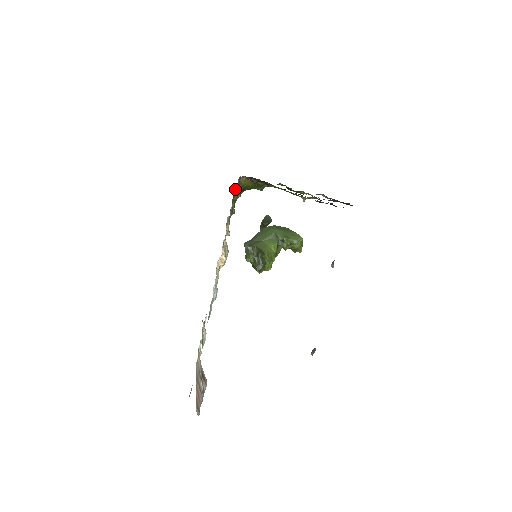
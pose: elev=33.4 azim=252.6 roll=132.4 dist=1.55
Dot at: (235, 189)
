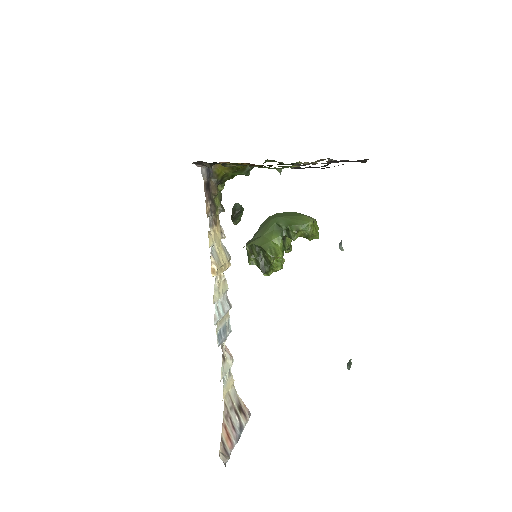
Dot at: (210, 182)
